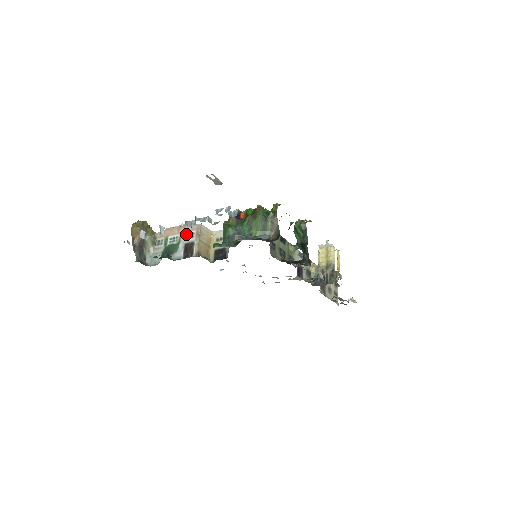
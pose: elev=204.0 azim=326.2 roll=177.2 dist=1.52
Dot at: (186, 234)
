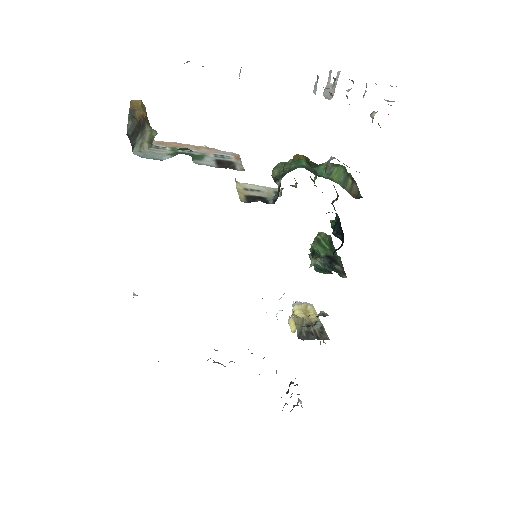
Dot at: (215, 153)
